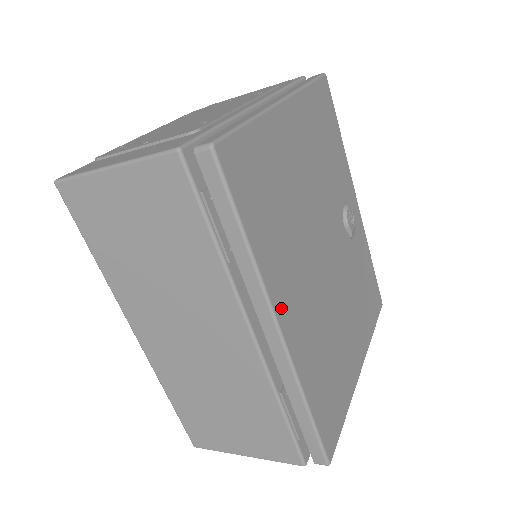
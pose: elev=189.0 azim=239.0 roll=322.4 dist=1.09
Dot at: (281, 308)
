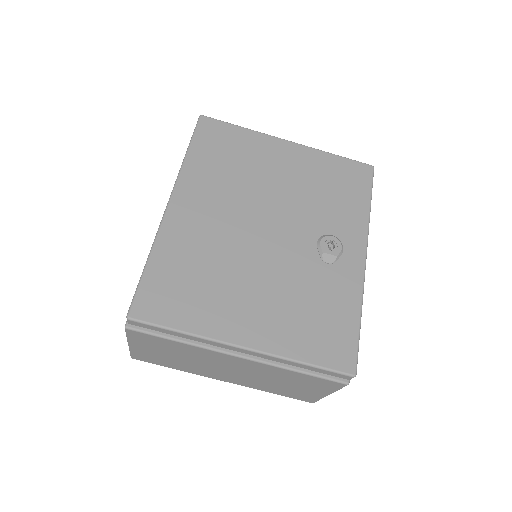
Dot at: (182, 195)
